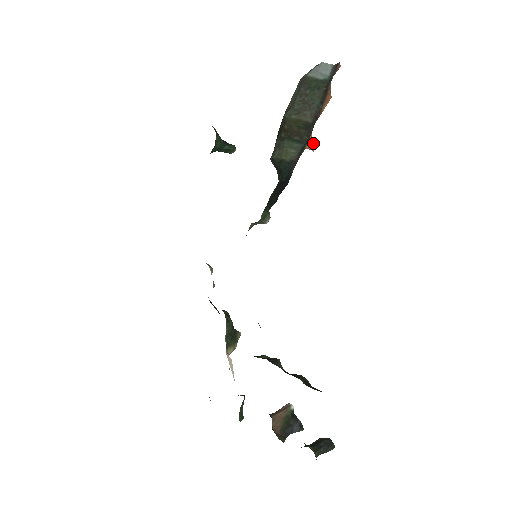
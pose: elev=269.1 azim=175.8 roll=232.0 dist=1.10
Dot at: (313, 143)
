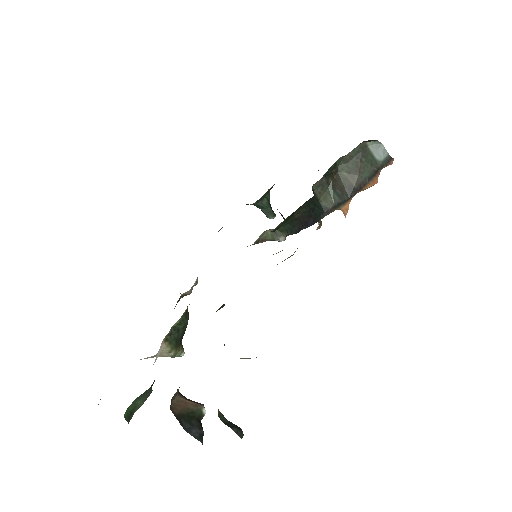
Dot at: occluded
